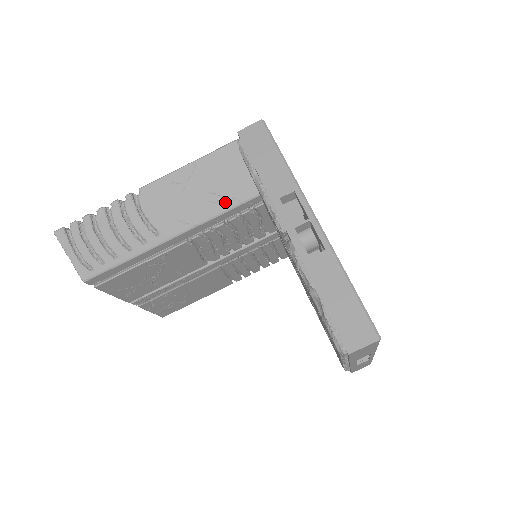
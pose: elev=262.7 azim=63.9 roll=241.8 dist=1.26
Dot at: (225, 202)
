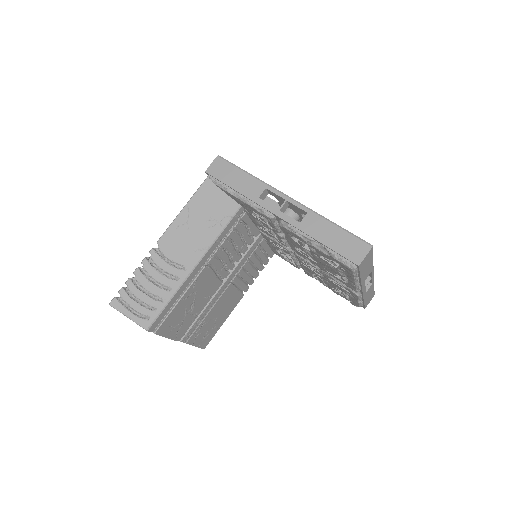
Dot at: (220, 223)
